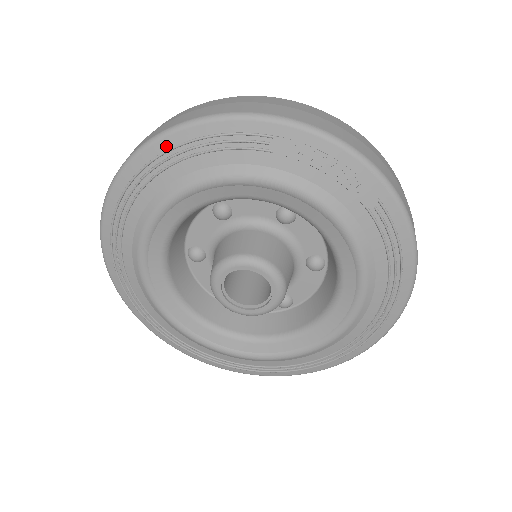
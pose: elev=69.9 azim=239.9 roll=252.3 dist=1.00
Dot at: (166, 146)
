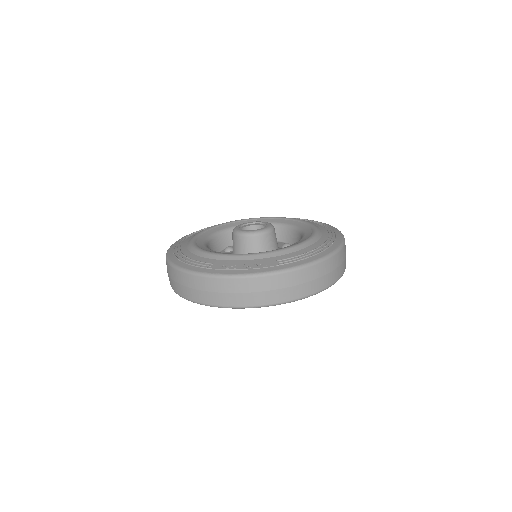
Dot at: occluded
